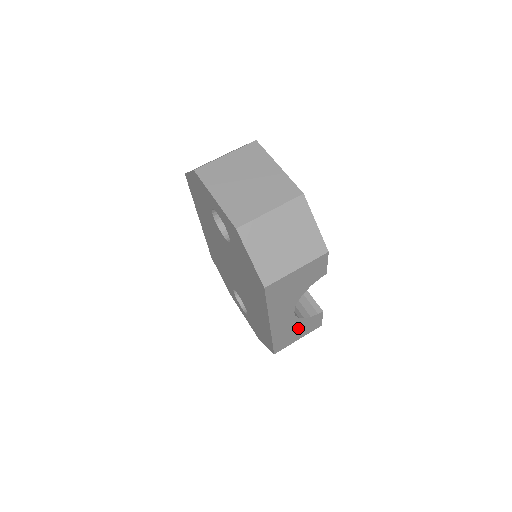
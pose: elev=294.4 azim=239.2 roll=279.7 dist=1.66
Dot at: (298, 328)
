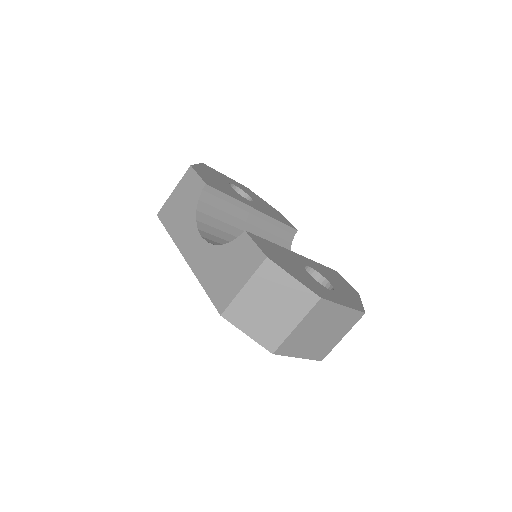
Dot at: occluded
